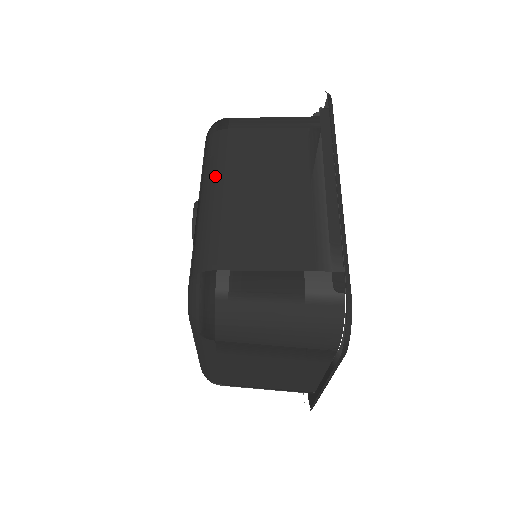
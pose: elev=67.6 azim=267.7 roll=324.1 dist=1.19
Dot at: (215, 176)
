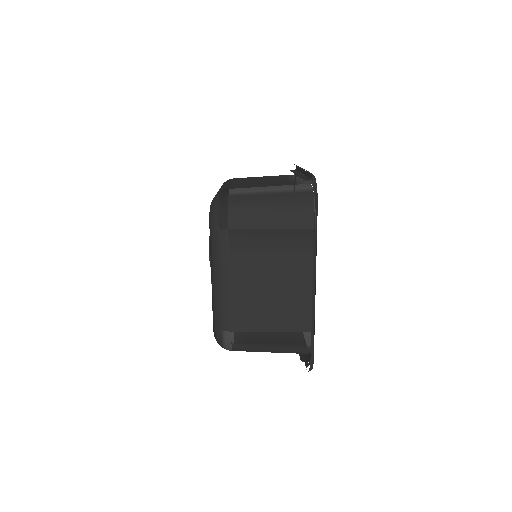
Dot at: (227, 183)
